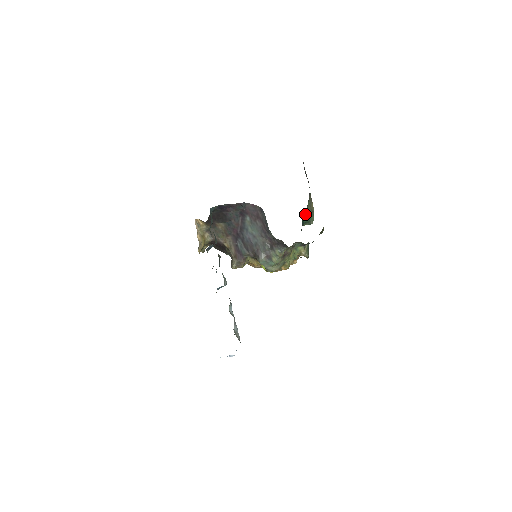
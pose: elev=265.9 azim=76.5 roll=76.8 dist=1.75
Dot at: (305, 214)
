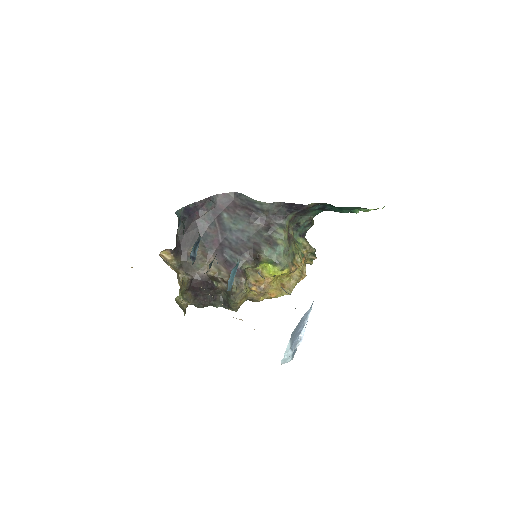
Dot at: occluded
